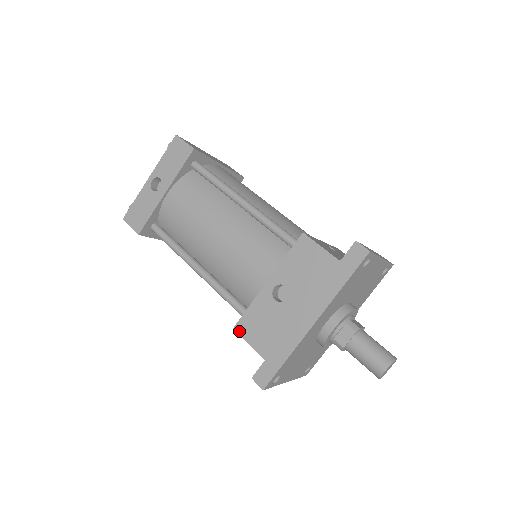
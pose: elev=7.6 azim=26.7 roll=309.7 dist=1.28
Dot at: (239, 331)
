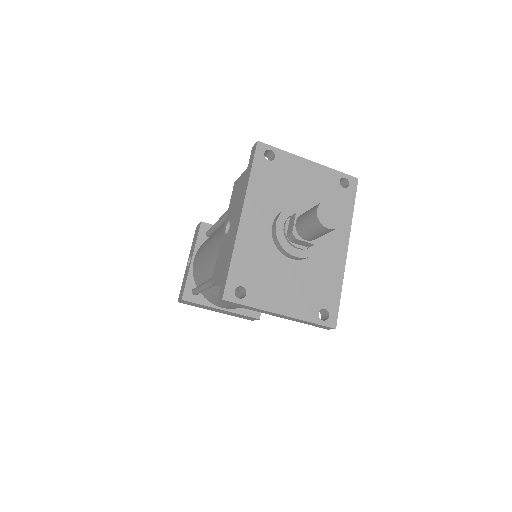
Dot at: (213, 281)
